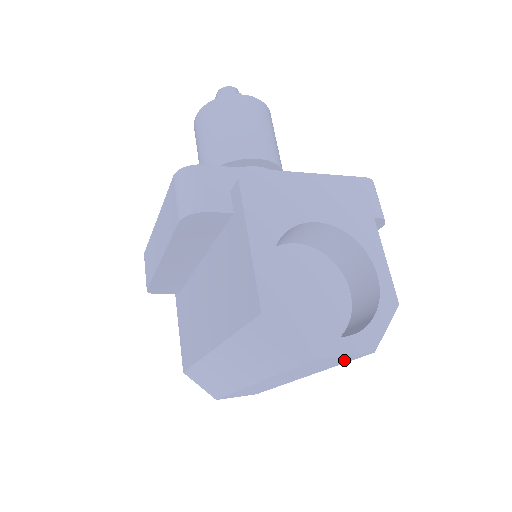
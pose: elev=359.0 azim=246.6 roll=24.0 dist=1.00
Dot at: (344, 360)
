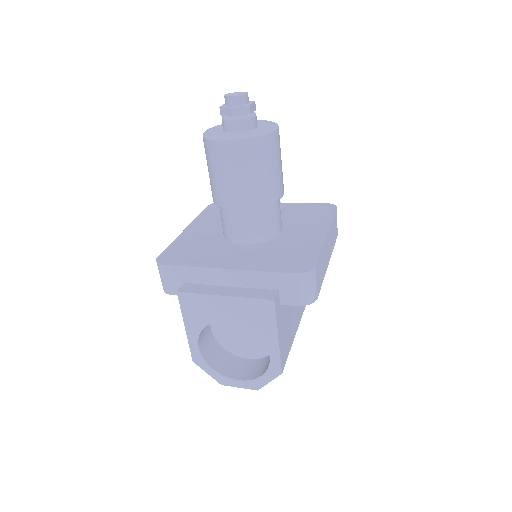
Dot at: occluded
